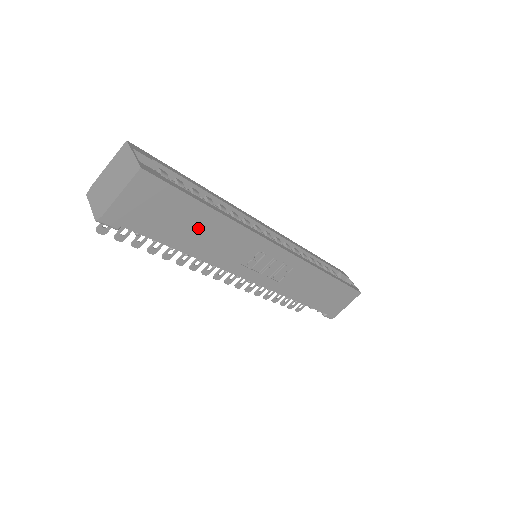
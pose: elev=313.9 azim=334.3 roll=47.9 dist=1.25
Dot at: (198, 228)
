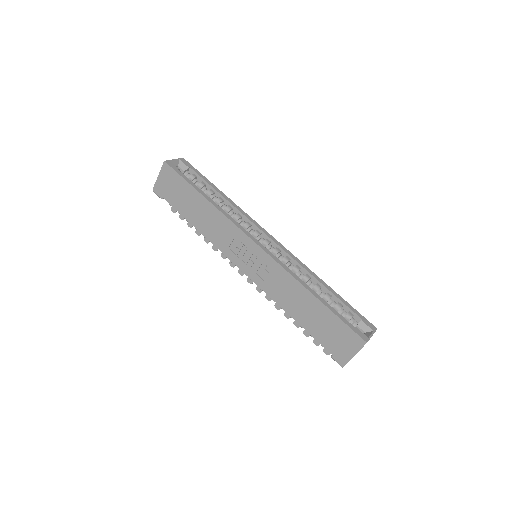
Dot at: (197, 207)
